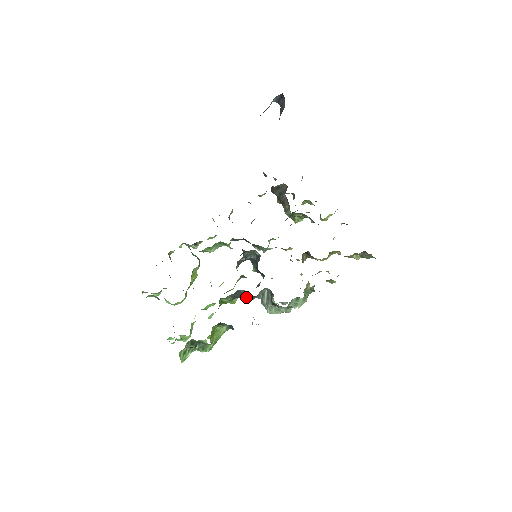
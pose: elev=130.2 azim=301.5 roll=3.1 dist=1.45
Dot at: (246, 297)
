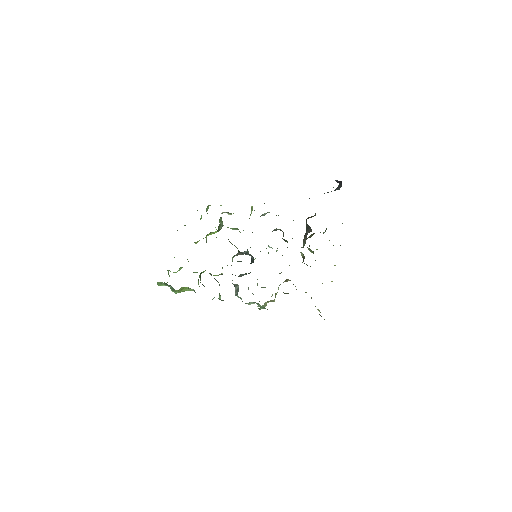
Dot at: occluded
